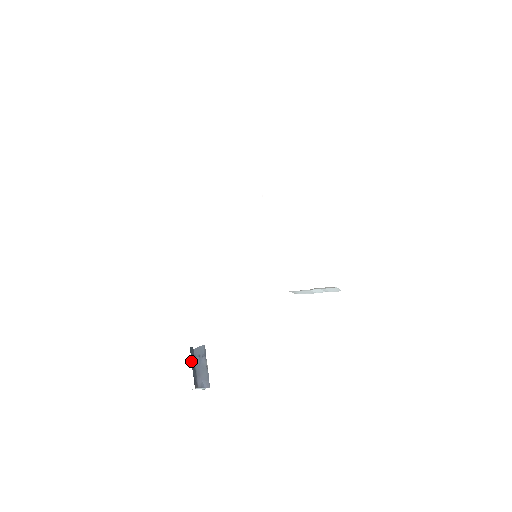
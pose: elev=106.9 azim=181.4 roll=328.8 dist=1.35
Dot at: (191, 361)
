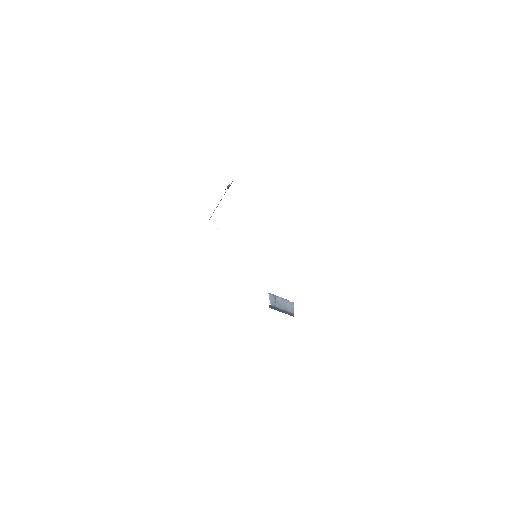
Dot at: occluded
